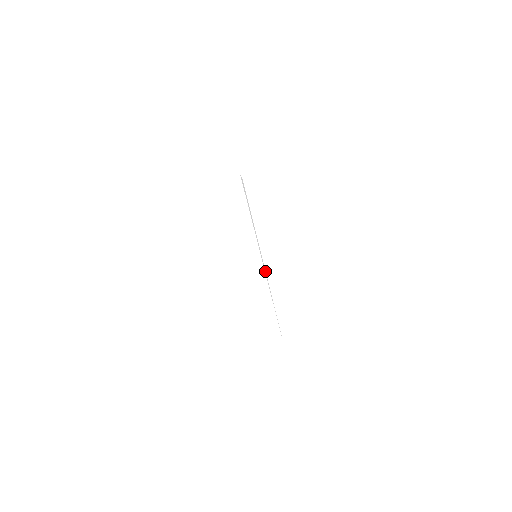
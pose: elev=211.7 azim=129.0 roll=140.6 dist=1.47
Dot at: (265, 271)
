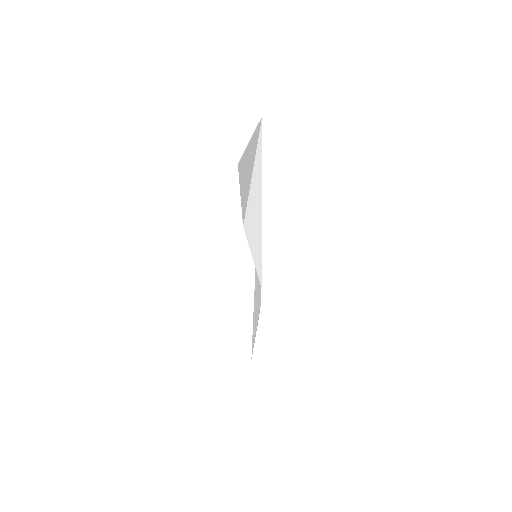
Dot at: occluded
